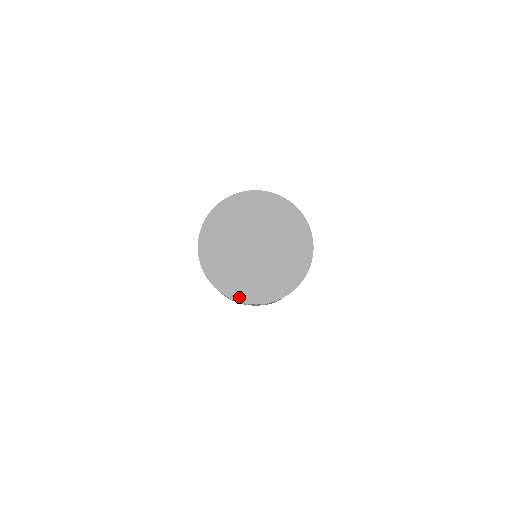
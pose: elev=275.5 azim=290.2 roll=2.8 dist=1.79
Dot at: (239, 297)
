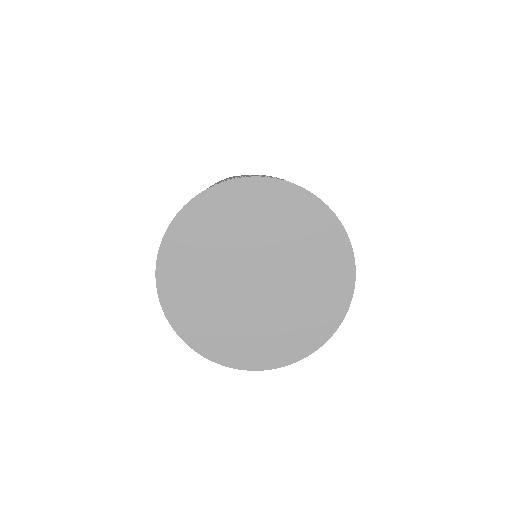
Dot at: (225, 359)
